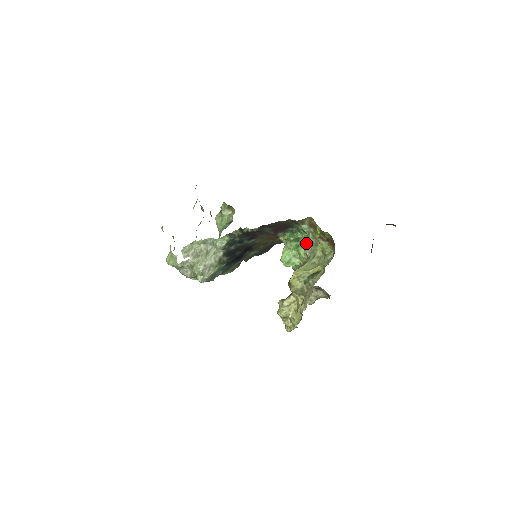
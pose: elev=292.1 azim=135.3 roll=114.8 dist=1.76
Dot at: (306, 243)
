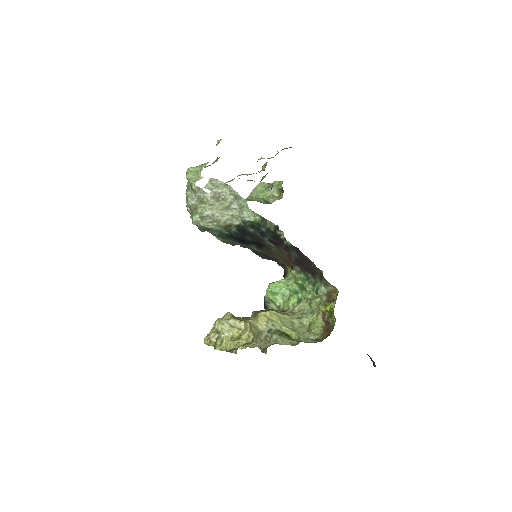
Dot at: (306, 300)
